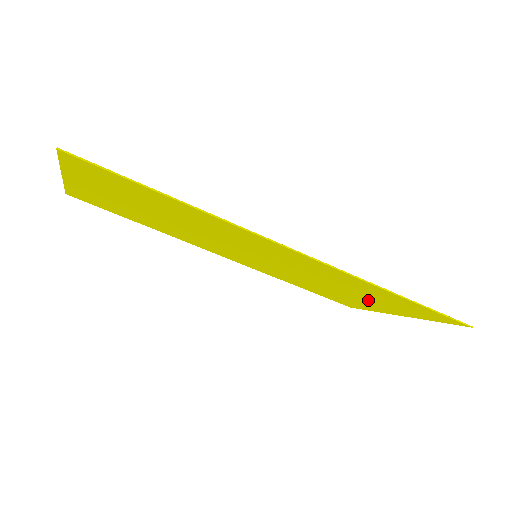
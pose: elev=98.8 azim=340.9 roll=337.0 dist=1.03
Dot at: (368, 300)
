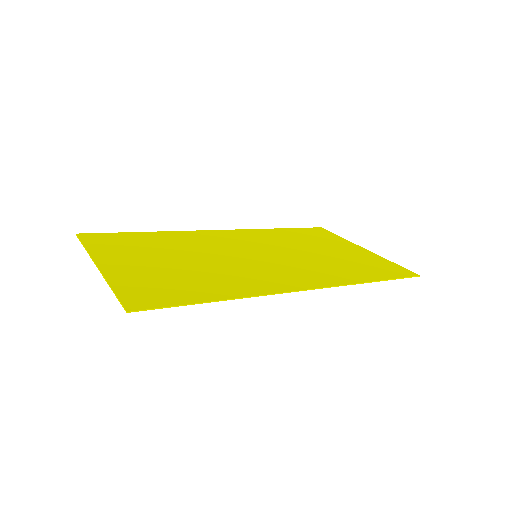
Dot at: (342, 255)
